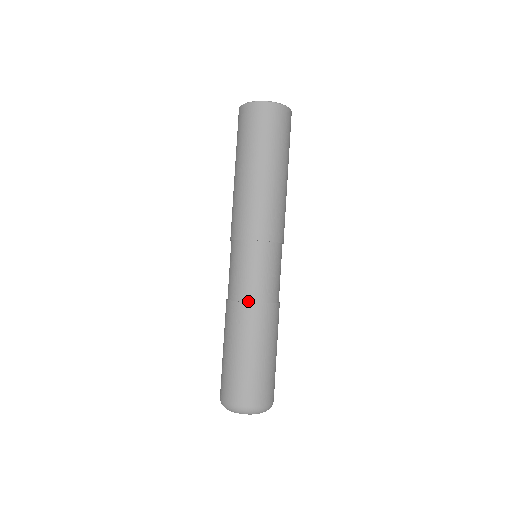
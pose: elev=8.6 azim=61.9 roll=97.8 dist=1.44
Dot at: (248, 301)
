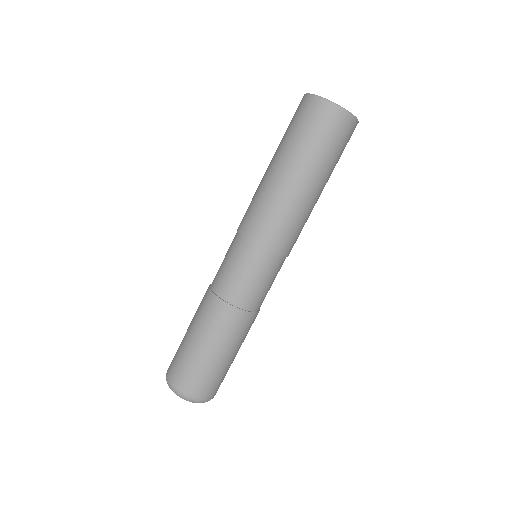
Dot at: (234, 304)
